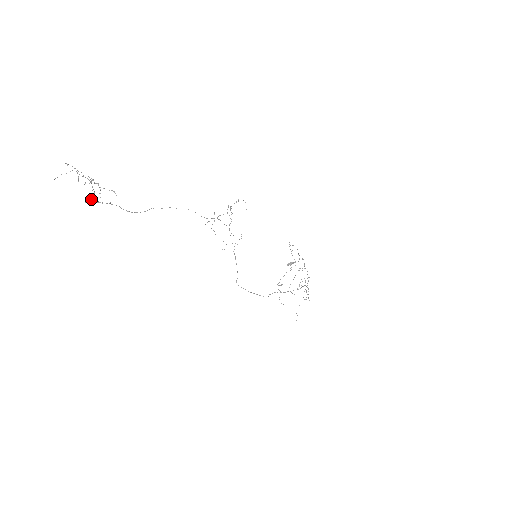
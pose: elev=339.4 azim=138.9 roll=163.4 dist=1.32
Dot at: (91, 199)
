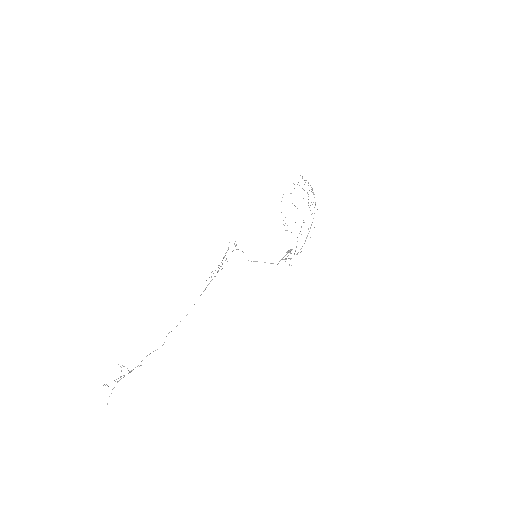
Dot at: (130, 372)
